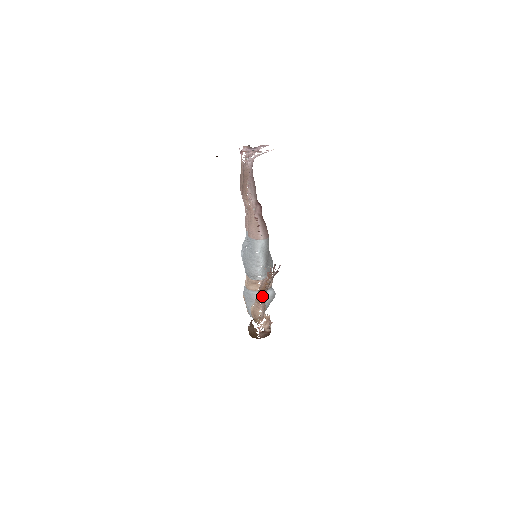
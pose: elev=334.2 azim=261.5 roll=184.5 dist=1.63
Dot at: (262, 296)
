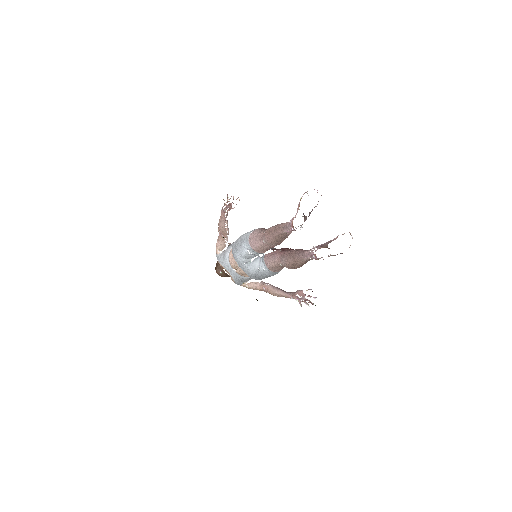
Dot at: occluded
